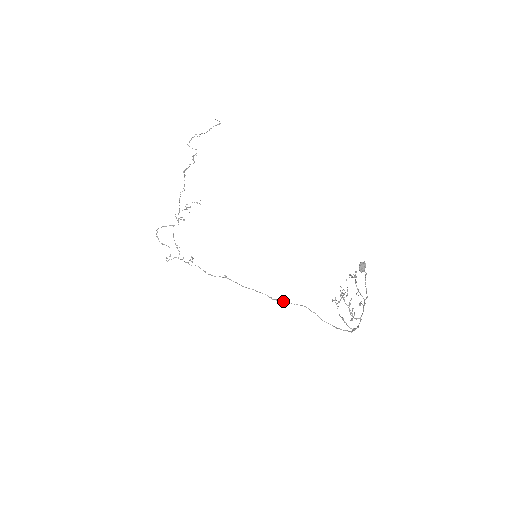
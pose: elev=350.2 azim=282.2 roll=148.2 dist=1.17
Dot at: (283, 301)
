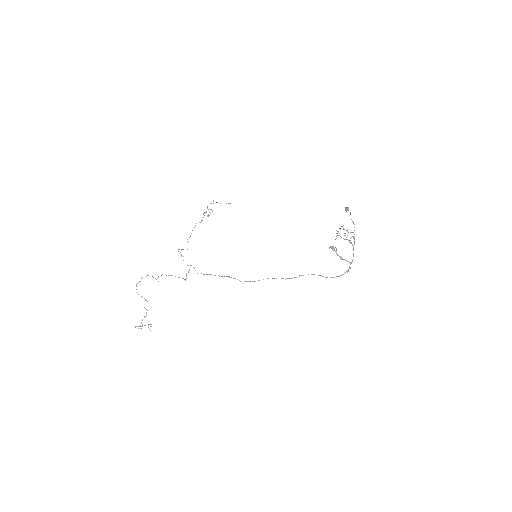
Dot at: (283, 278)
